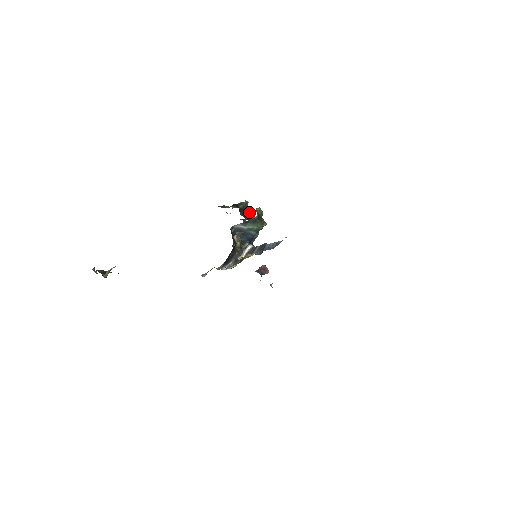
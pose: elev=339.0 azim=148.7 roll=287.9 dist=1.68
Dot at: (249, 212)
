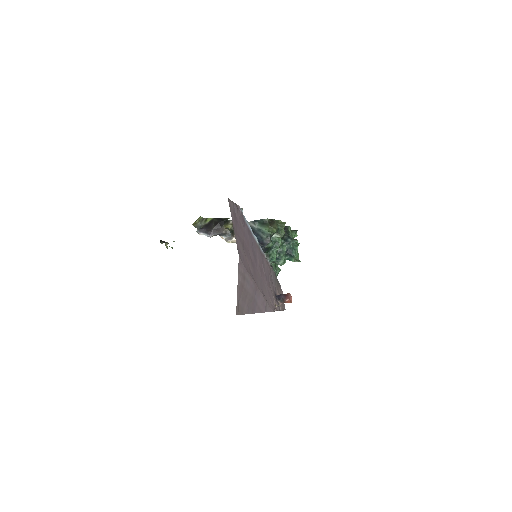
Dot at: (288, 234)
